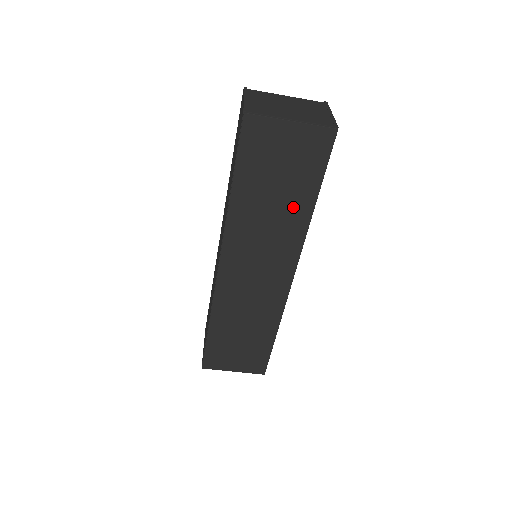
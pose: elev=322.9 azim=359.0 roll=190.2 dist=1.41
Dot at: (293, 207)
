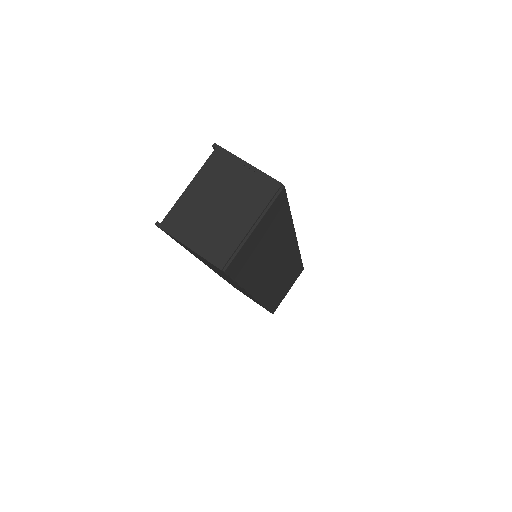
Dot at: (280, 235)
